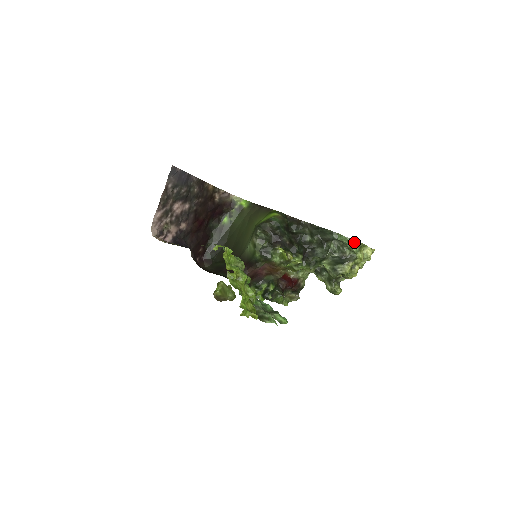
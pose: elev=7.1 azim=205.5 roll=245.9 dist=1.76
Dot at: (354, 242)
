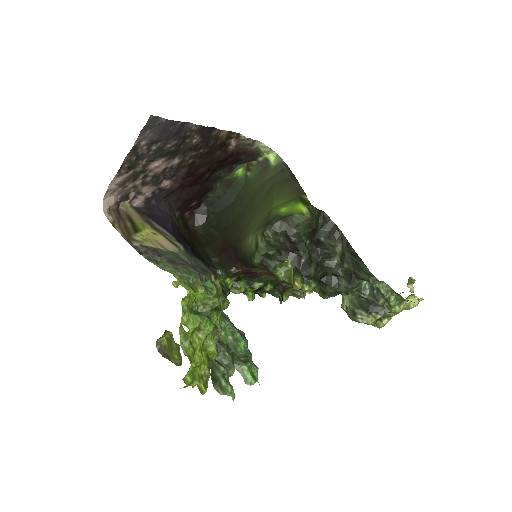
Dot at: (396, 294)
